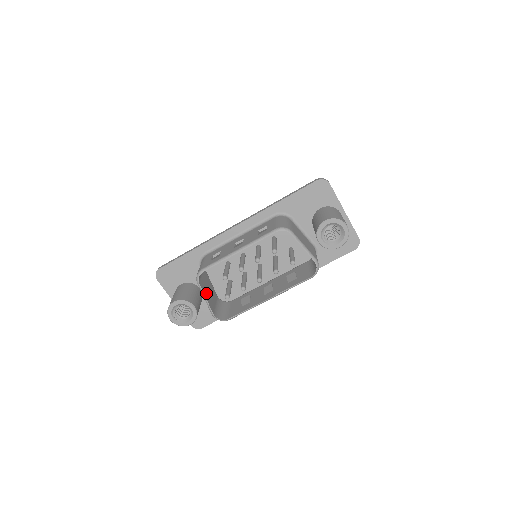
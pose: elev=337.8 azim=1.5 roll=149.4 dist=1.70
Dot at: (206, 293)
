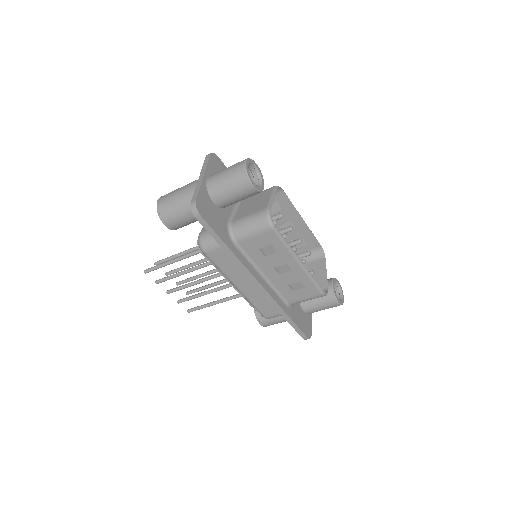
Dot at: occluded
